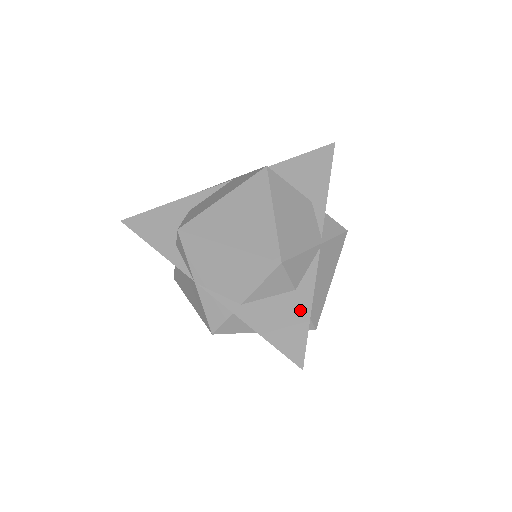
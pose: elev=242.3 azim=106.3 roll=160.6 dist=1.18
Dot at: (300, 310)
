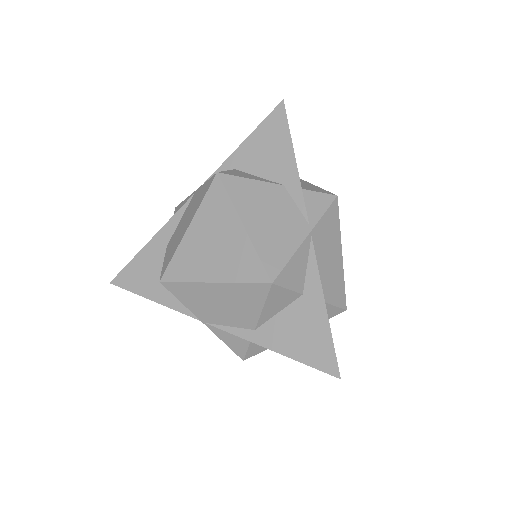
Dot at: (315, 315)
